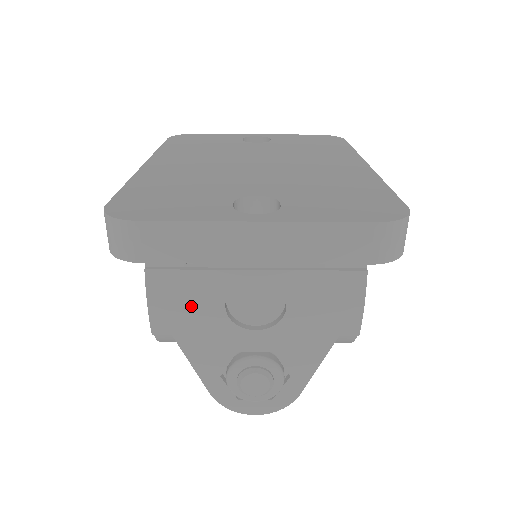
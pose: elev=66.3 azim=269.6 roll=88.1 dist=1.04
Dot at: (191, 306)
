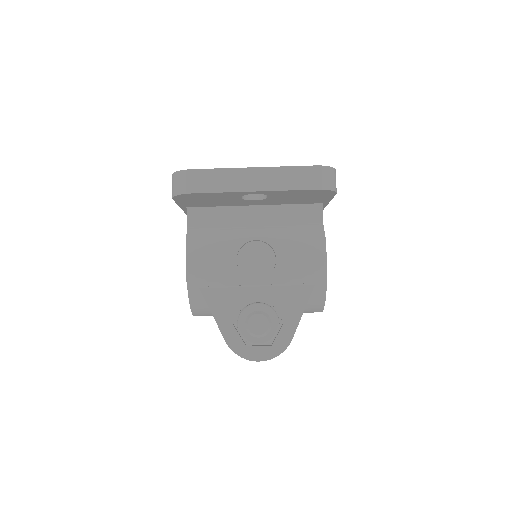
Dot at: (214, 261)
